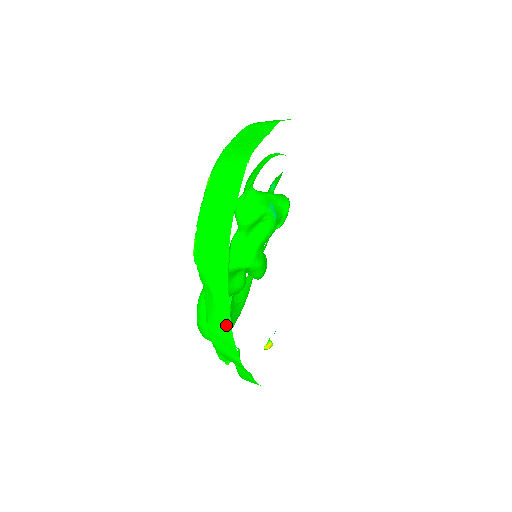
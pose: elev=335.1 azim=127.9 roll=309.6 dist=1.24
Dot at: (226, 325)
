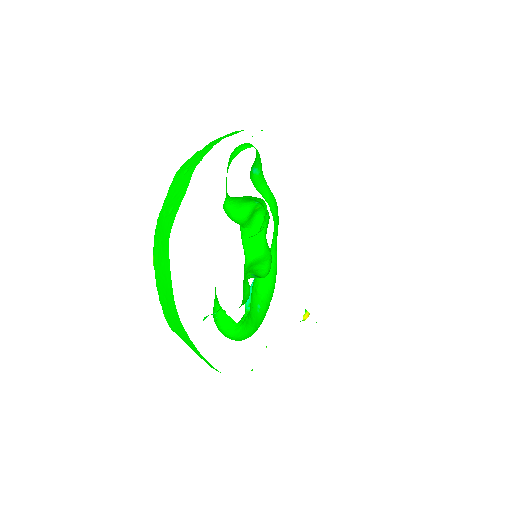
Dot at: (217, 370)
